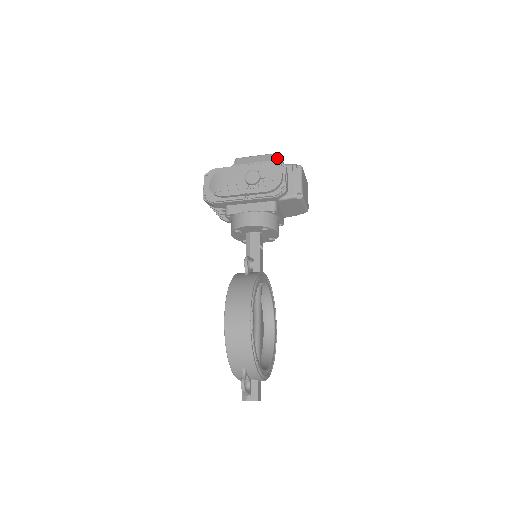
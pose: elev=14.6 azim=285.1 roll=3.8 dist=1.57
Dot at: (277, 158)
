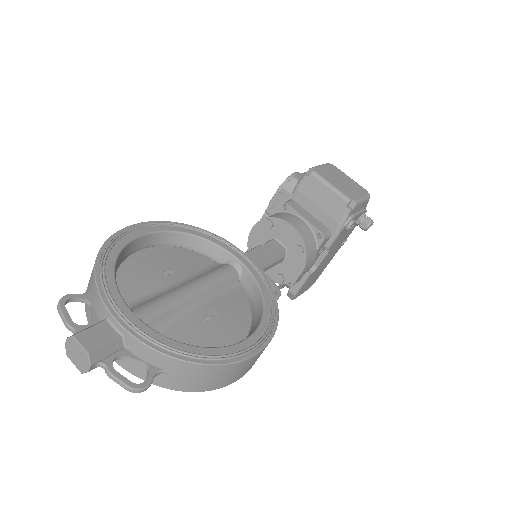
Dot at: occluded
